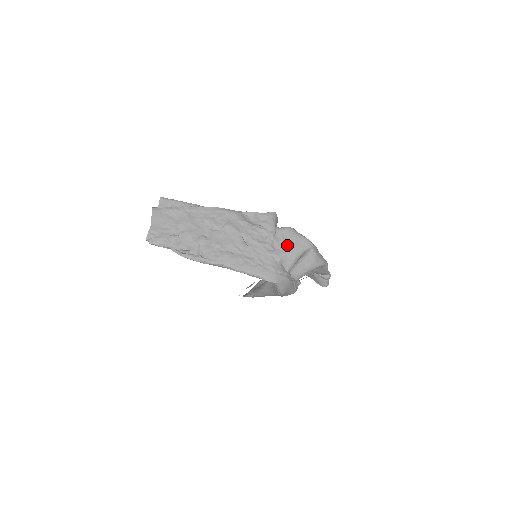
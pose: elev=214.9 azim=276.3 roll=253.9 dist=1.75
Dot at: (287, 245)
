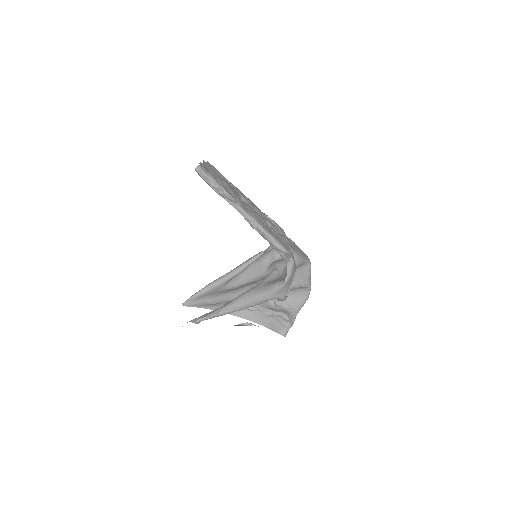
Dot at: (296, 248)
